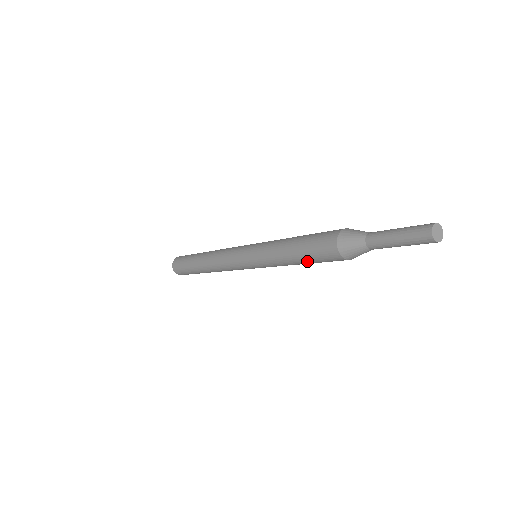
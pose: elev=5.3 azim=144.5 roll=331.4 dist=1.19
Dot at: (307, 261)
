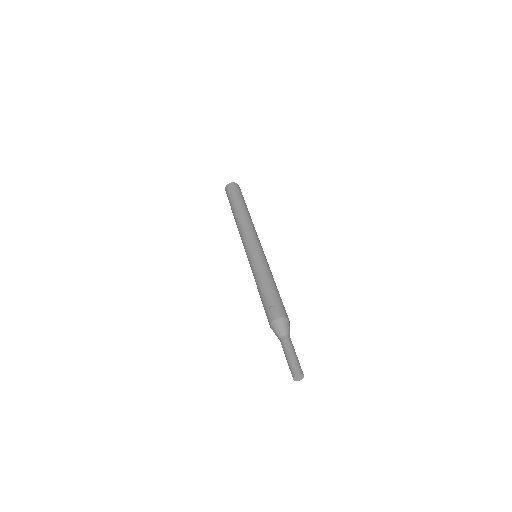
Dot at: occluded
